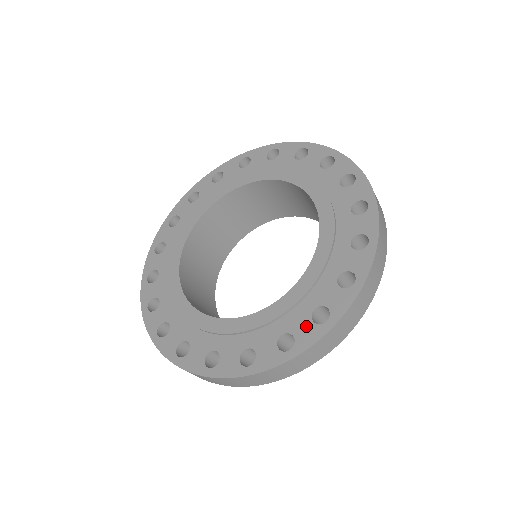
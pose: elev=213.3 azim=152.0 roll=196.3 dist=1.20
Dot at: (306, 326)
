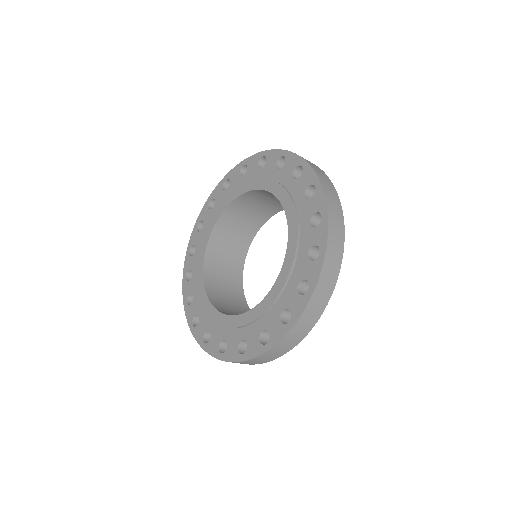
Dot at: (216, 342)
